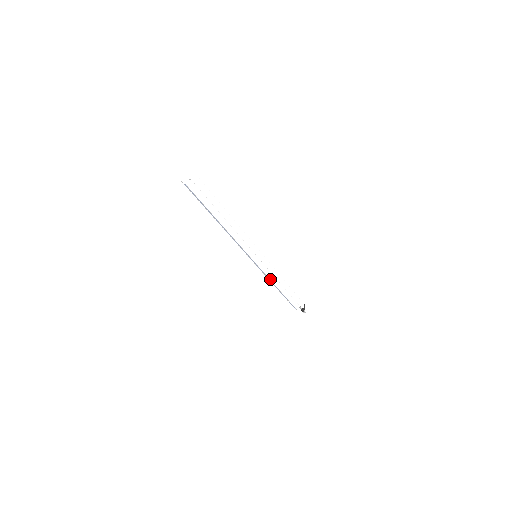
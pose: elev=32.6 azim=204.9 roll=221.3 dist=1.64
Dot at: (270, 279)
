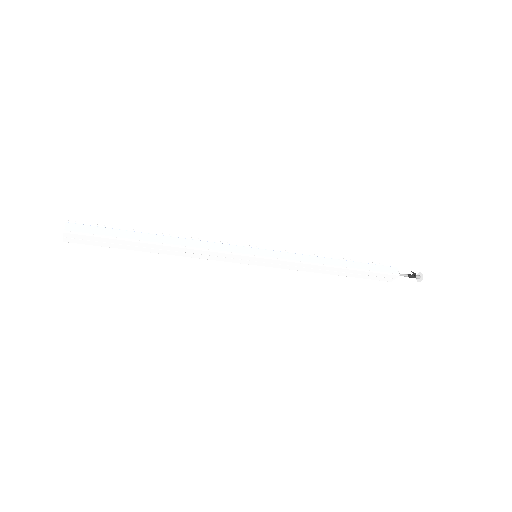
Dot at: (302, 270)
